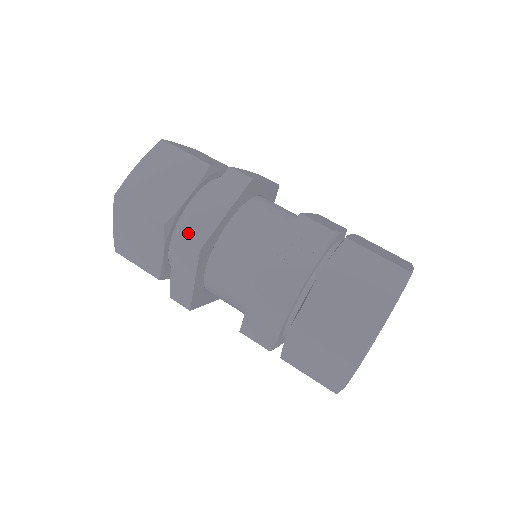
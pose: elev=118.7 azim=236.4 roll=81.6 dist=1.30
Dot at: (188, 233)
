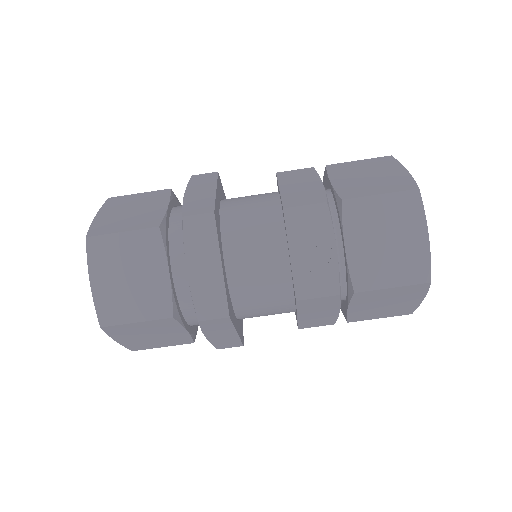
Dot at: (205, 311)
